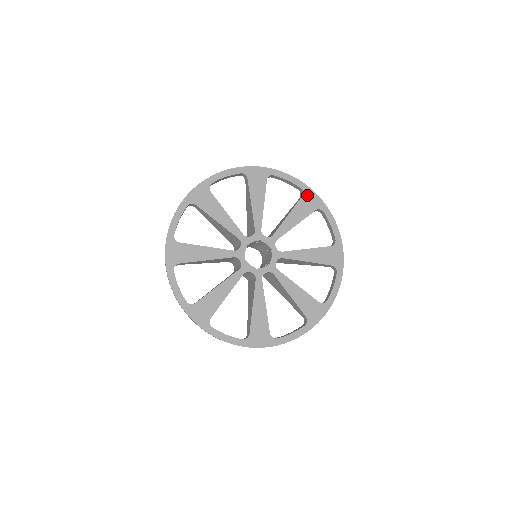
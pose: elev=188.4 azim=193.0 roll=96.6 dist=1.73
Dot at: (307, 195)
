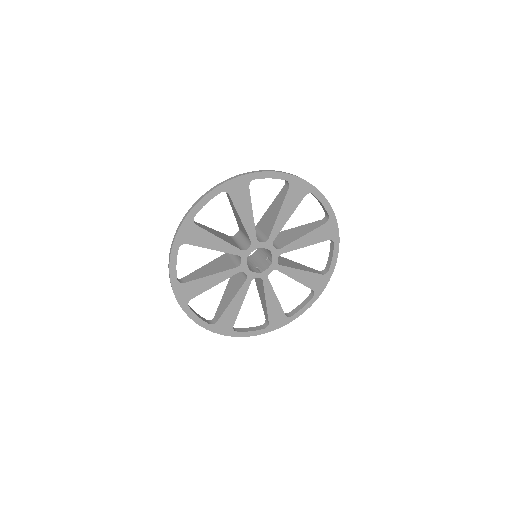
Dot at: (293, 185)
